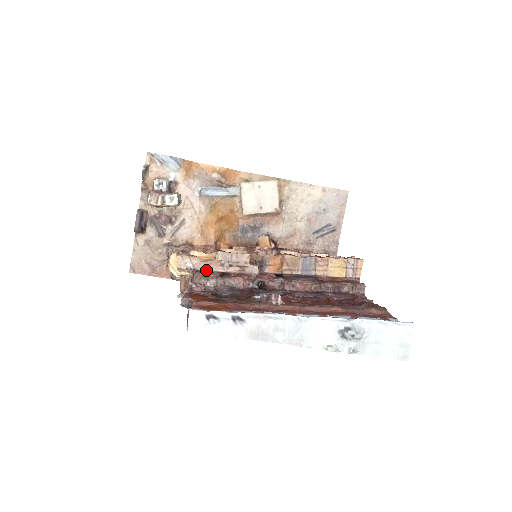
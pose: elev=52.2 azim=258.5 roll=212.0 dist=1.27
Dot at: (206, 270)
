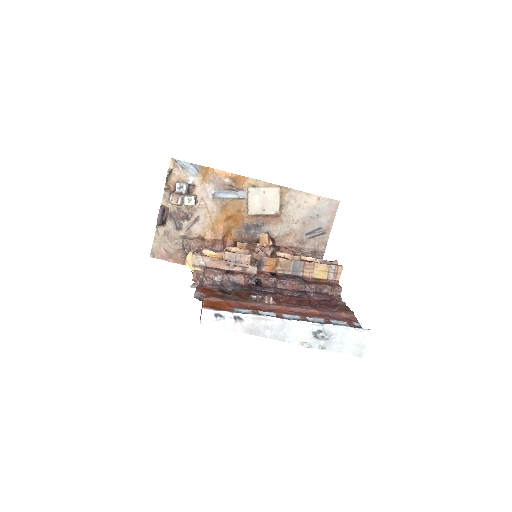
Dot at: (215, 268)
